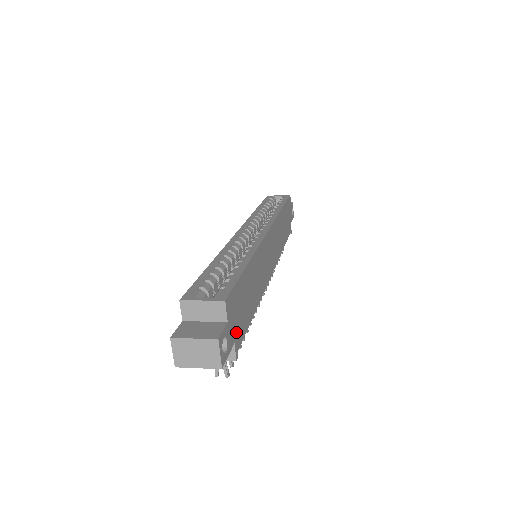
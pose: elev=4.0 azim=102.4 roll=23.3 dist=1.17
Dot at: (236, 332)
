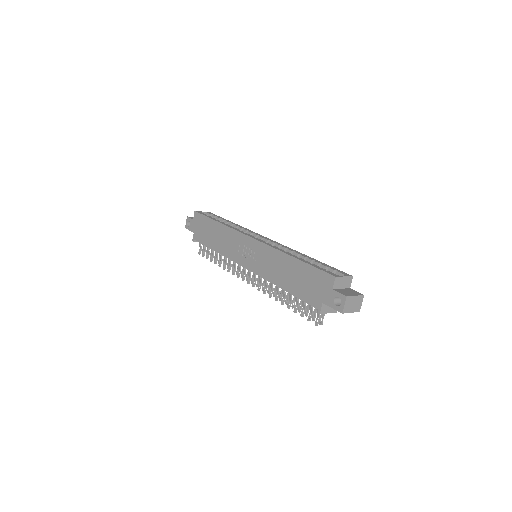
Dot at: occluded
